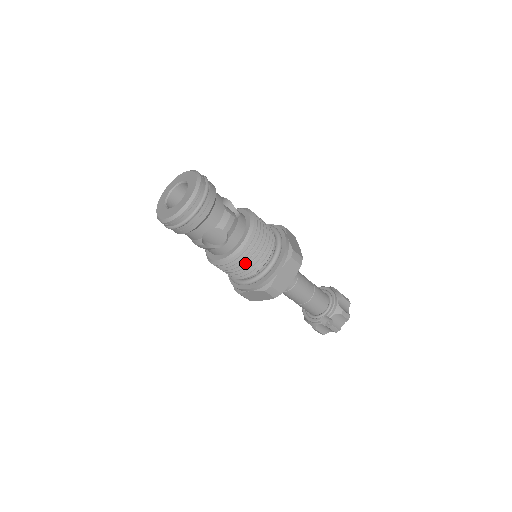
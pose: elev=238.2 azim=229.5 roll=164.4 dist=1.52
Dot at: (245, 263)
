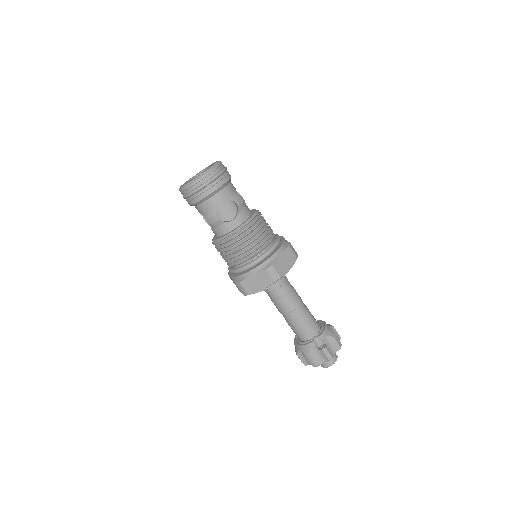
Dot at: (250, 240)
